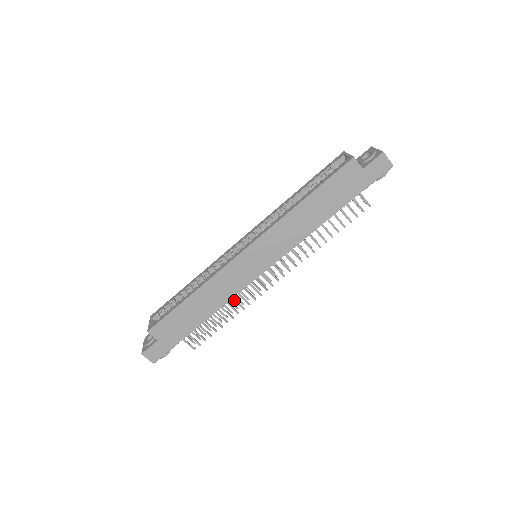
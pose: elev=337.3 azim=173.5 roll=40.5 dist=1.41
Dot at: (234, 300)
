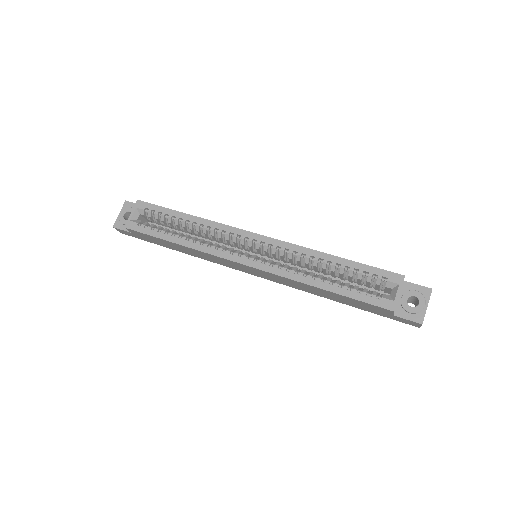
Dot at: occluded
